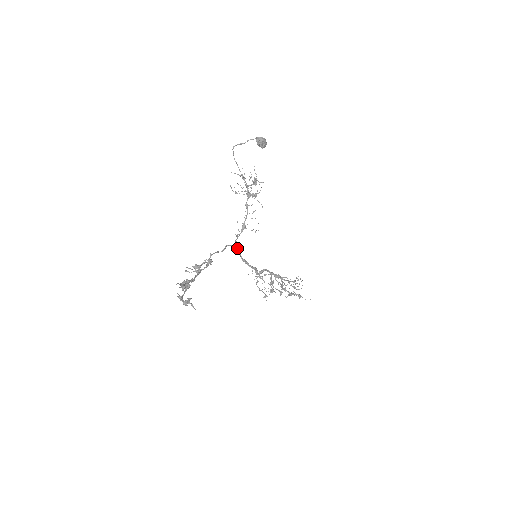
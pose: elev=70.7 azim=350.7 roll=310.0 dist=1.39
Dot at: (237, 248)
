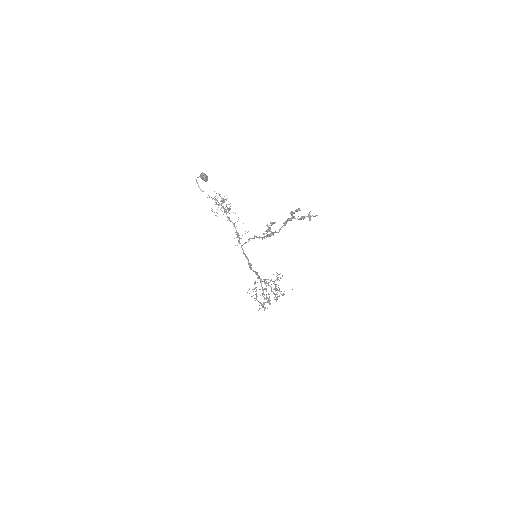
Dot at: (244, 253)
